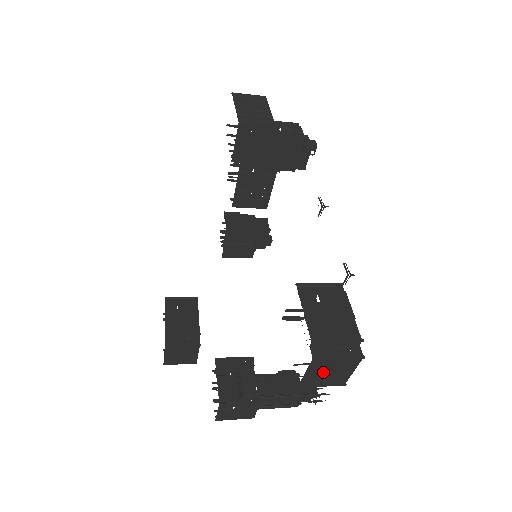
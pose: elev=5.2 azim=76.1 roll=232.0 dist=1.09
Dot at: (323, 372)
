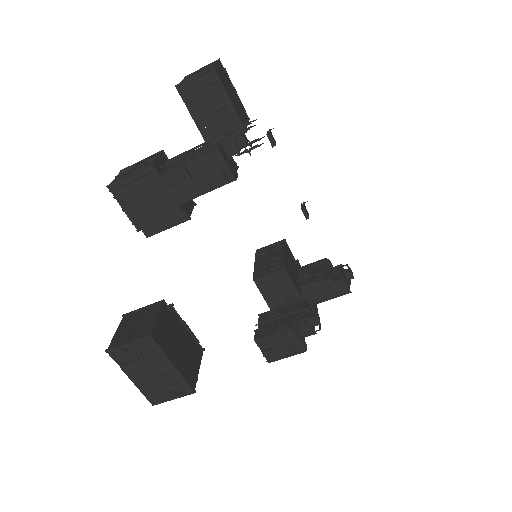
Dot at: occluded
